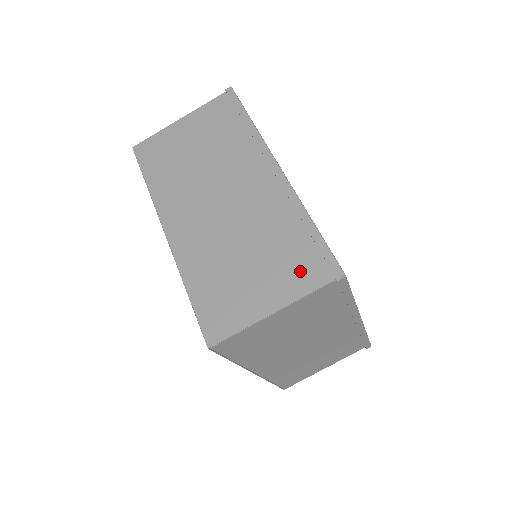
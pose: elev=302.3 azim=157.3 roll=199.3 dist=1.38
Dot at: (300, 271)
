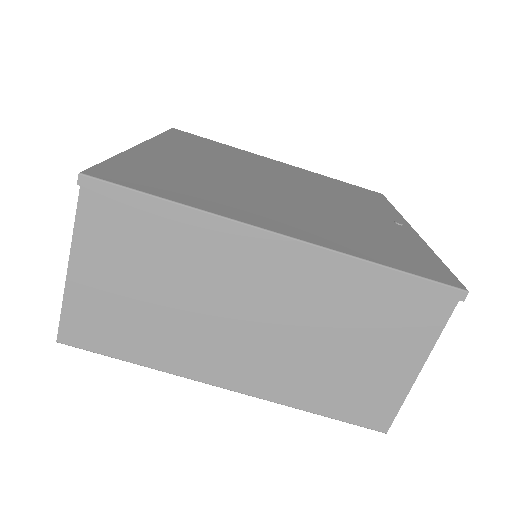
Dot at: (414, 319)
